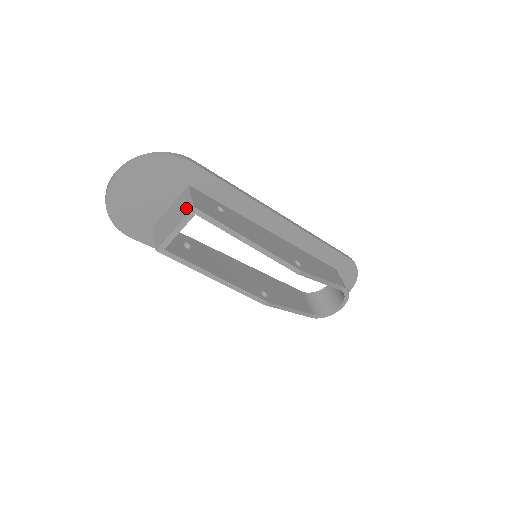
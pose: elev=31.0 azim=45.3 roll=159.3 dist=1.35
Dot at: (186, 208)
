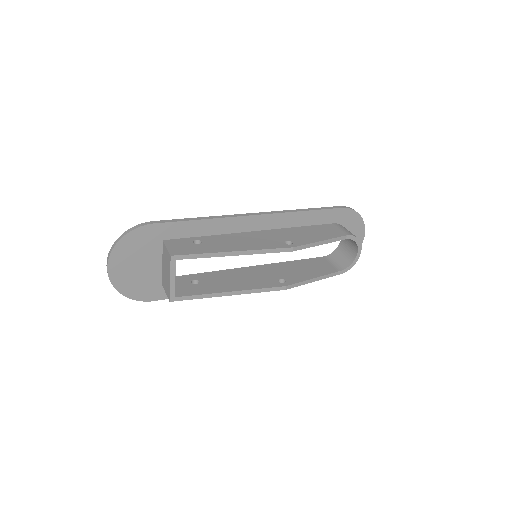
Dot at: (168, 259)
